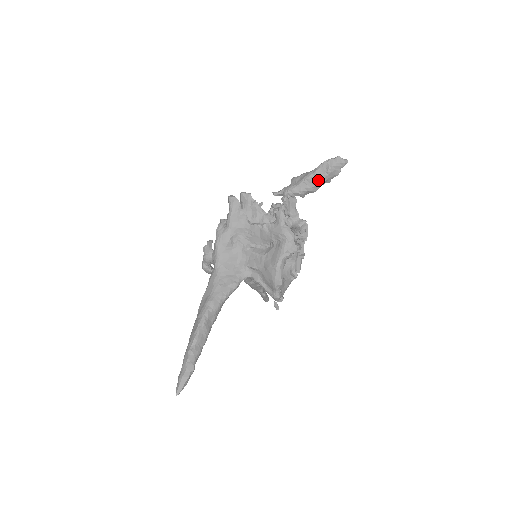
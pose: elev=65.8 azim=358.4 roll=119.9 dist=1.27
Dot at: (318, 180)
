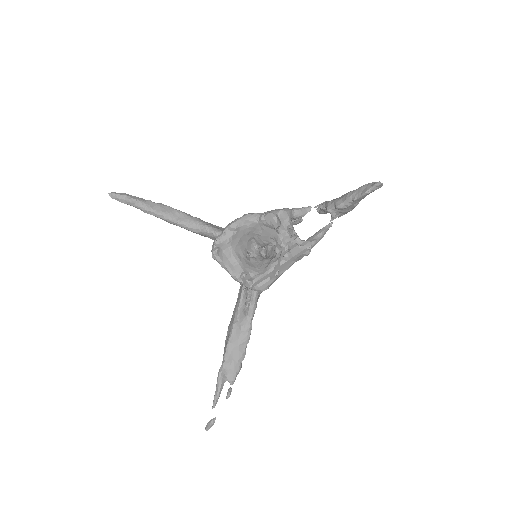
Dot at: (348, 193)
